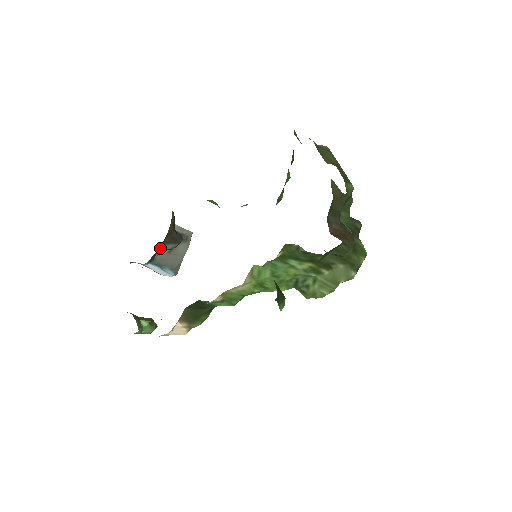
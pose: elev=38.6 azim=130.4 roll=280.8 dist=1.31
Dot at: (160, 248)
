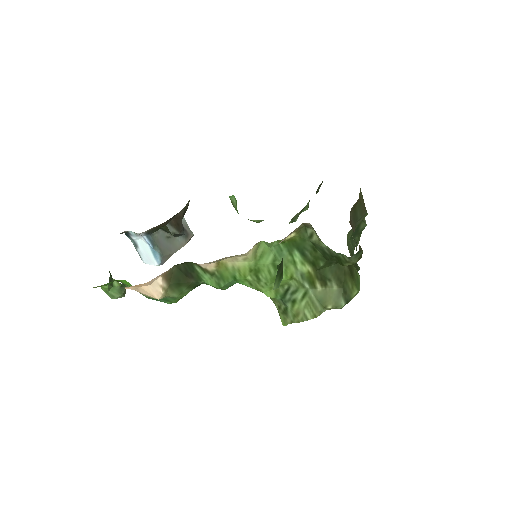
Dot at: (164, 224)
